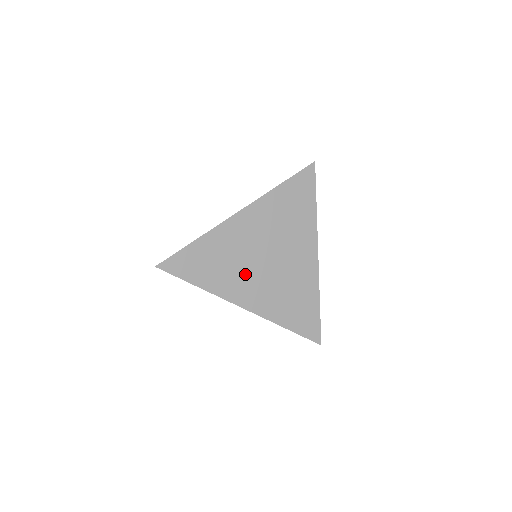
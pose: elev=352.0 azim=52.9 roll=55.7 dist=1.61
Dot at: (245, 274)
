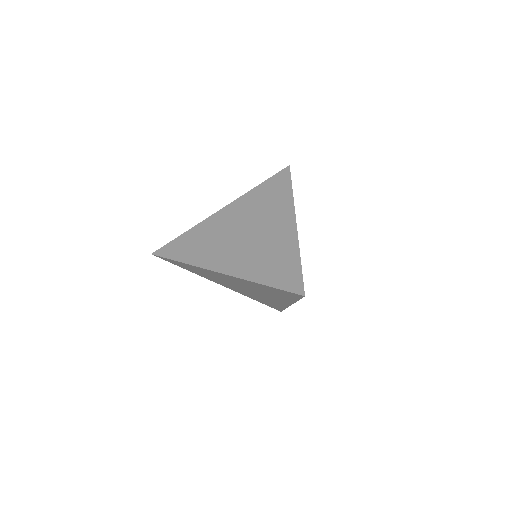
Dot at: (224, 247)
